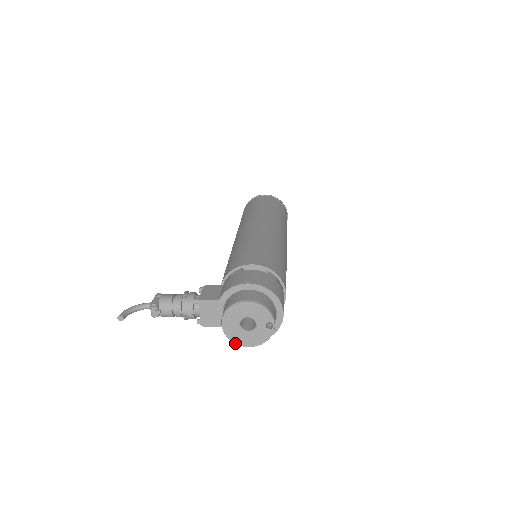
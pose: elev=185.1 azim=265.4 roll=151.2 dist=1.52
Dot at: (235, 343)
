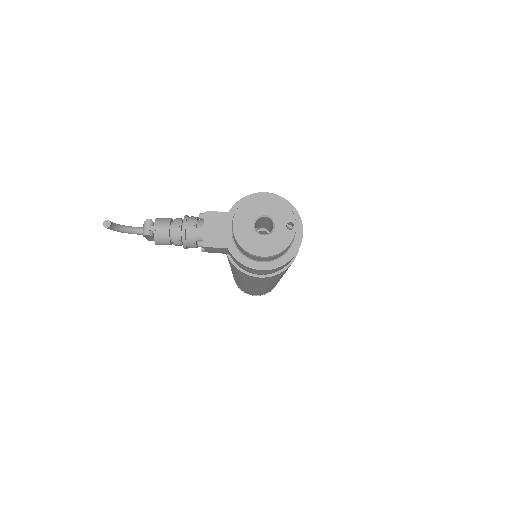
Dot at: (247, 251)
